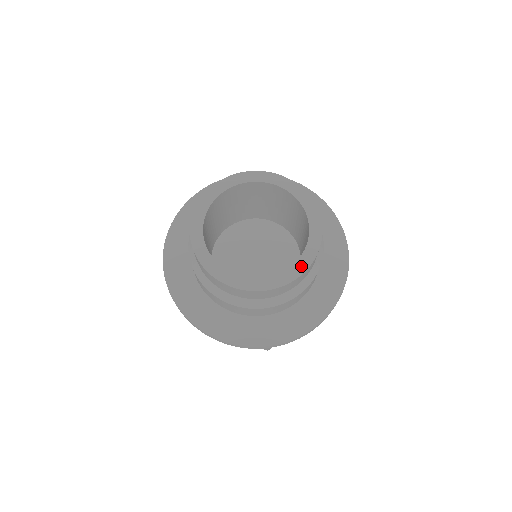
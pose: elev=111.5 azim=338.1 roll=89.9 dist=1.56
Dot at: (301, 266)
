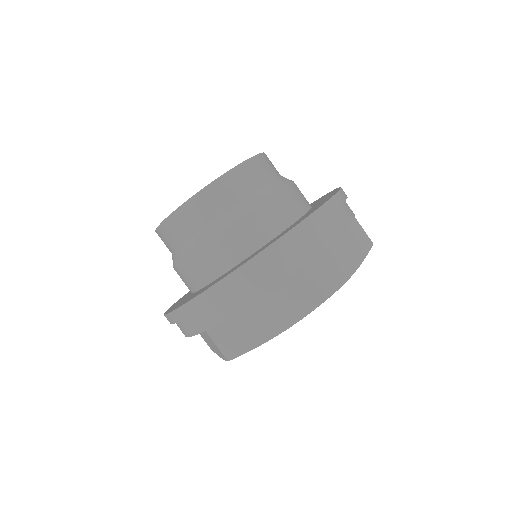
Dot at: occluded
